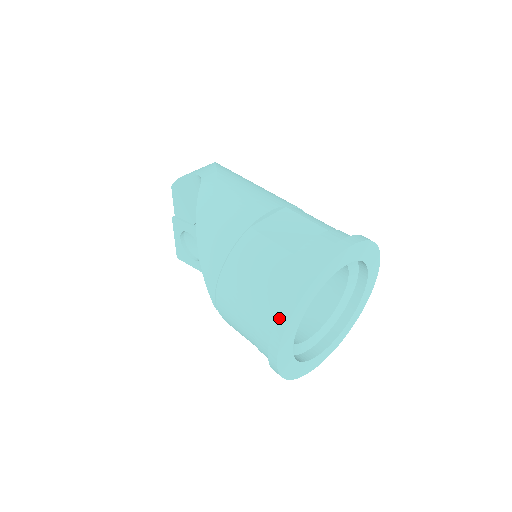
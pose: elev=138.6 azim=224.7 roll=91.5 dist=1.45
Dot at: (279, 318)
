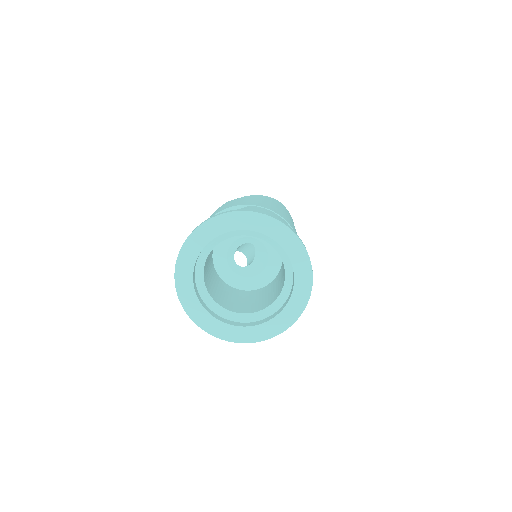
Dot at: occluded
